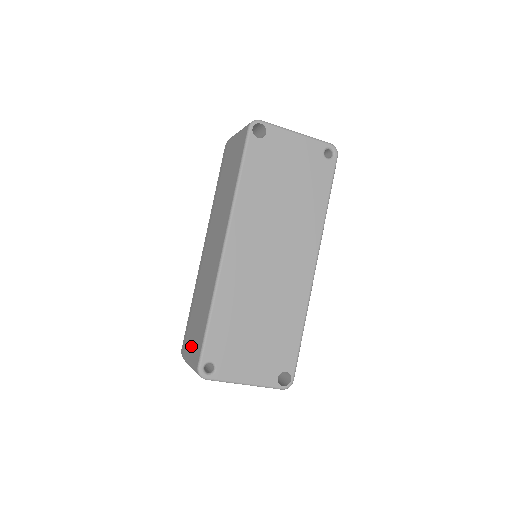
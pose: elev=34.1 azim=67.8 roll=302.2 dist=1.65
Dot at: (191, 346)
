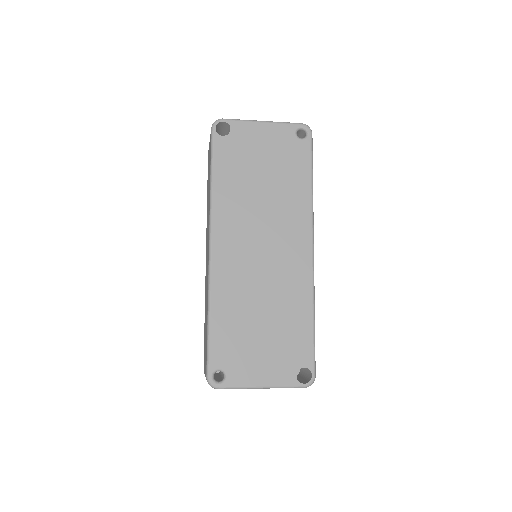
Dot at: occluded
